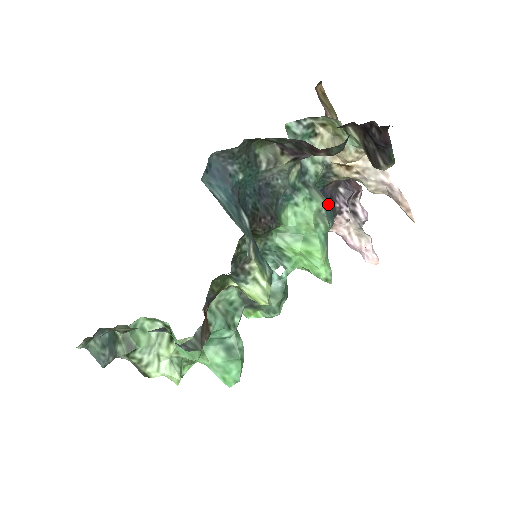
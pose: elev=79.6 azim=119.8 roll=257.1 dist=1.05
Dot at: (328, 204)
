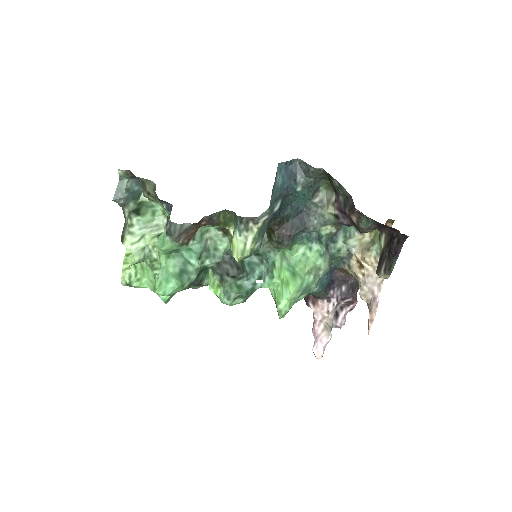
Dot at: (328, 280)
